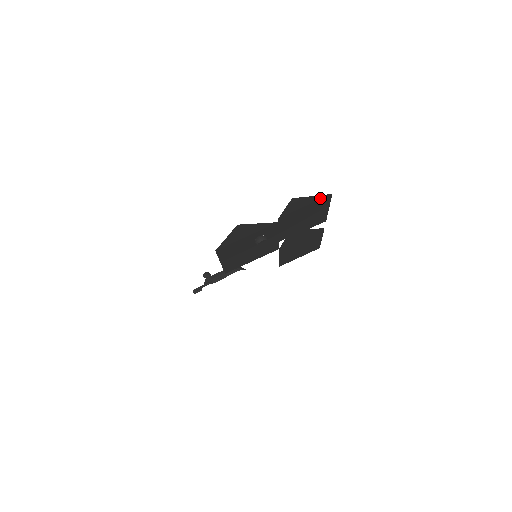
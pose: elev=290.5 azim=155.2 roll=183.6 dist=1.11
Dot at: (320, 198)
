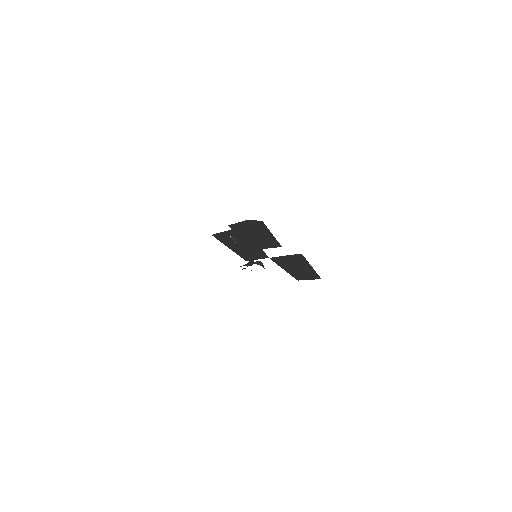
Dot at: (245, 220)
